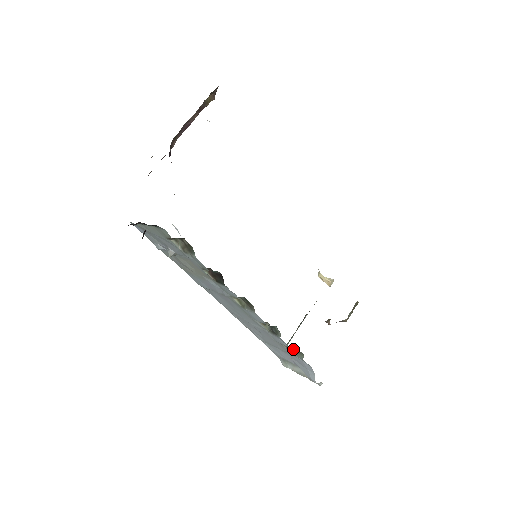
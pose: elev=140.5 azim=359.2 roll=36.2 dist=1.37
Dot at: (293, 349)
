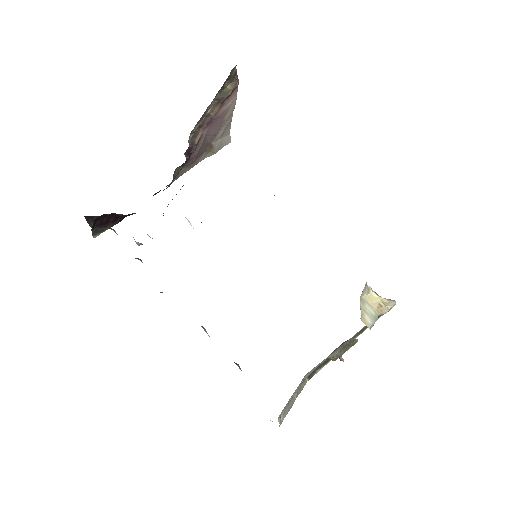
Dot at: occluded
